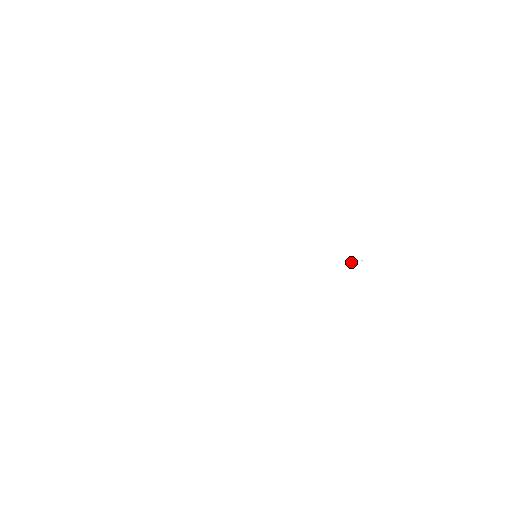
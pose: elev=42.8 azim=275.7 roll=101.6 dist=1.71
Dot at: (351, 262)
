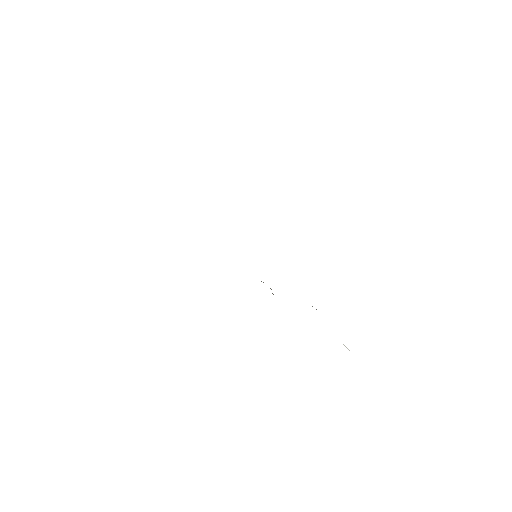
Dot at: occluded
